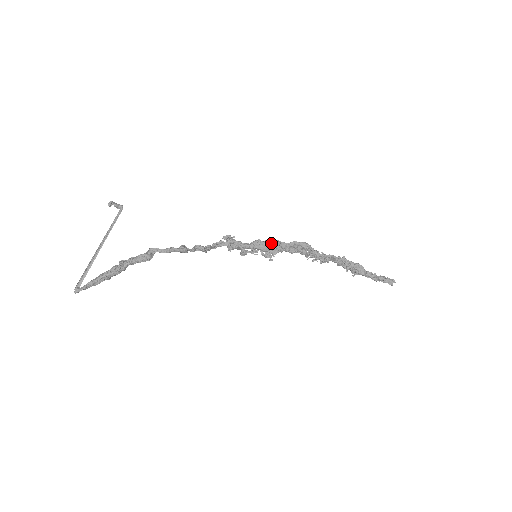
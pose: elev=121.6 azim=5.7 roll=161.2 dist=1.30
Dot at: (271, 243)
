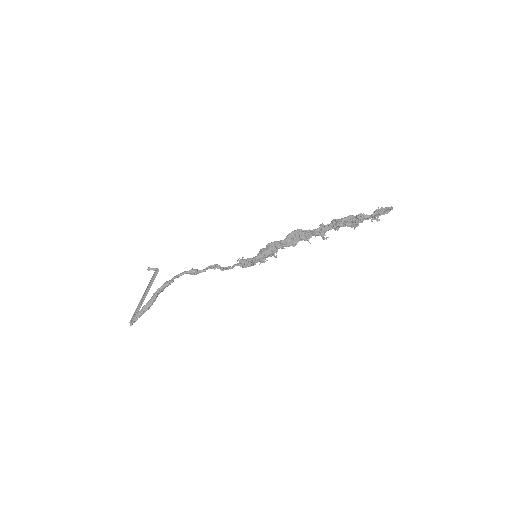
Dot at: (269, 245)
